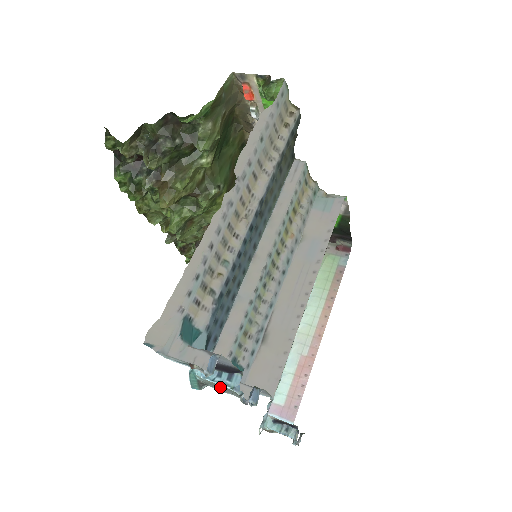
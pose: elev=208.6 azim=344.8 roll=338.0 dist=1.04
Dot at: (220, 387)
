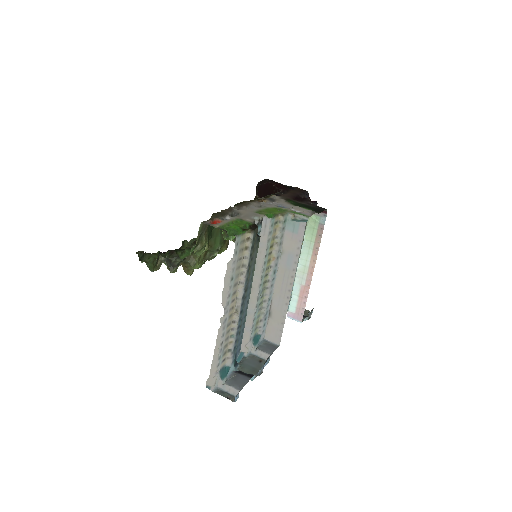
Dot at: (248, 366)
